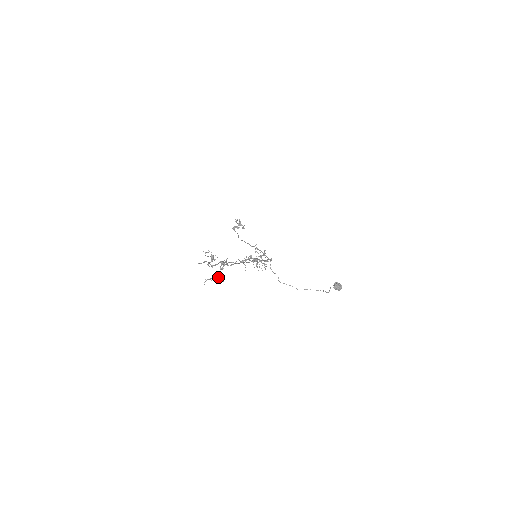
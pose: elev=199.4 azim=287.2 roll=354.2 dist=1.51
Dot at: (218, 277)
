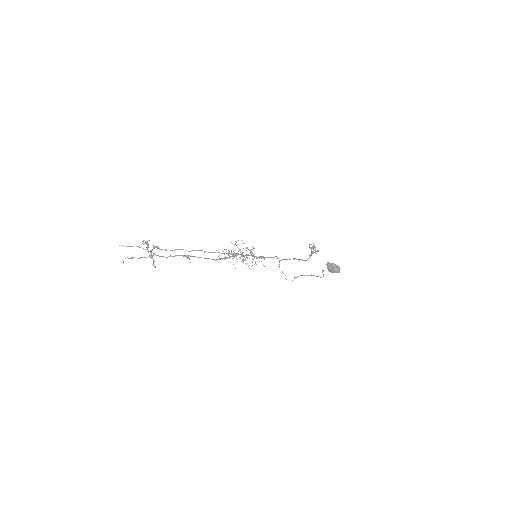
Dot at: (153, 260)
